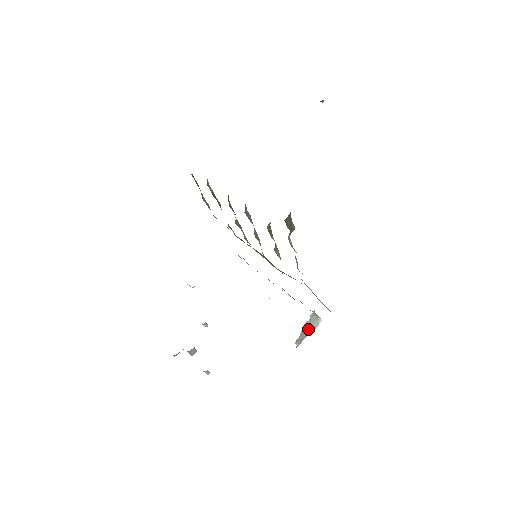
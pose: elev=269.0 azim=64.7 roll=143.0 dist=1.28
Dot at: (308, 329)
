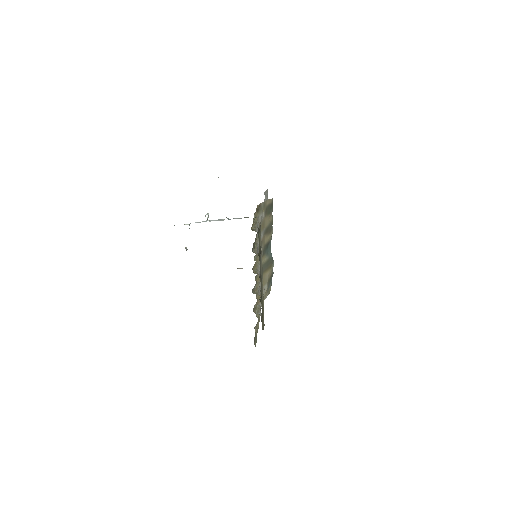
Dot at: occluded
